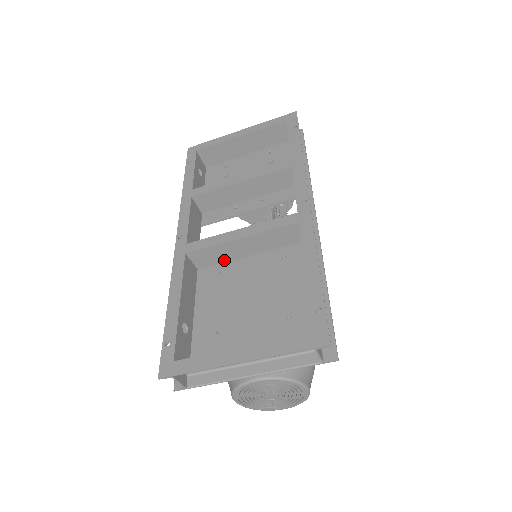
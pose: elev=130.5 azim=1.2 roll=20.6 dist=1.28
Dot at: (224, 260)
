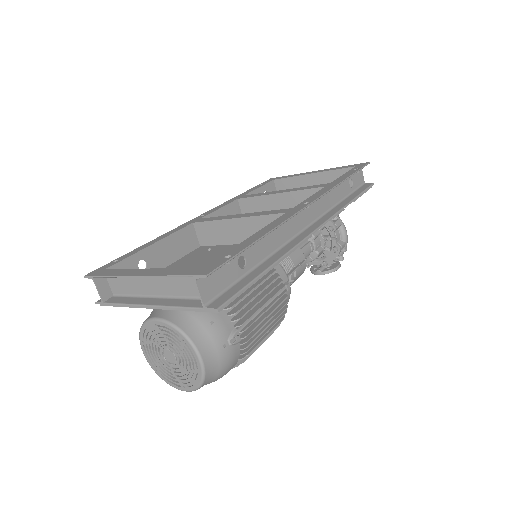
Dot at: (222, 242)
